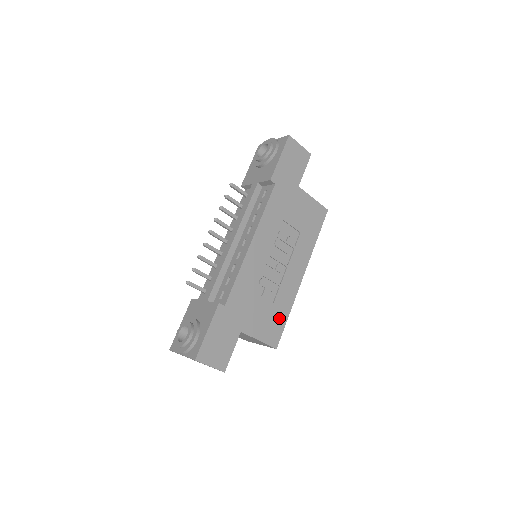
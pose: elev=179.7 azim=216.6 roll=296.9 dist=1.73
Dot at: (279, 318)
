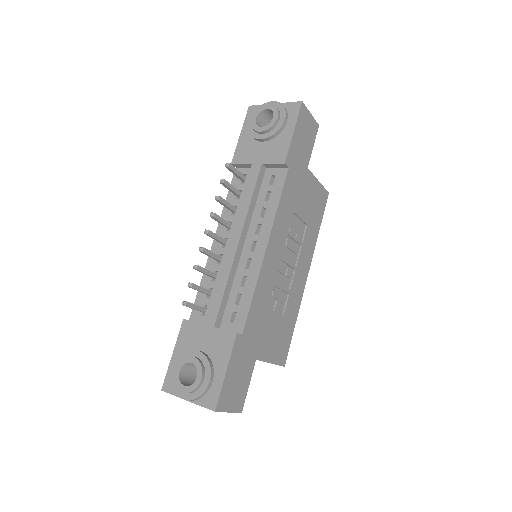
Dot at: (287, 331)
